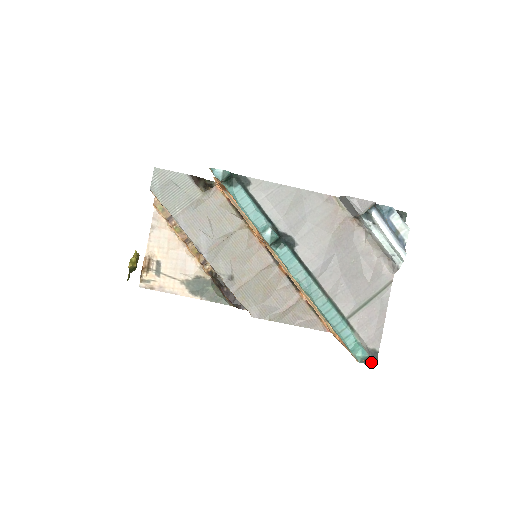
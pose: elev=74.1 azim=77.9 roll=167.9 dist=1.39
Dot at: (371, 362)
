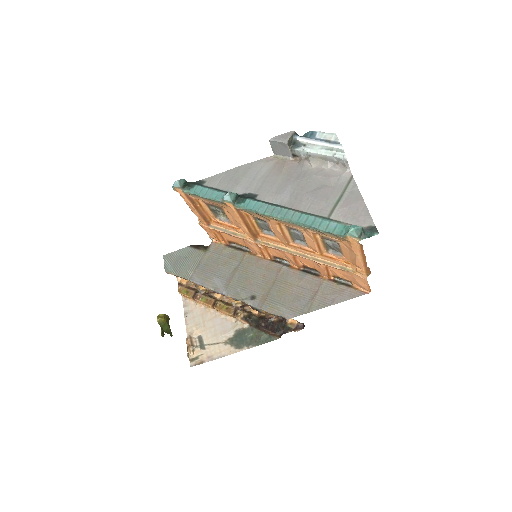
Dot at: (371, 234)
